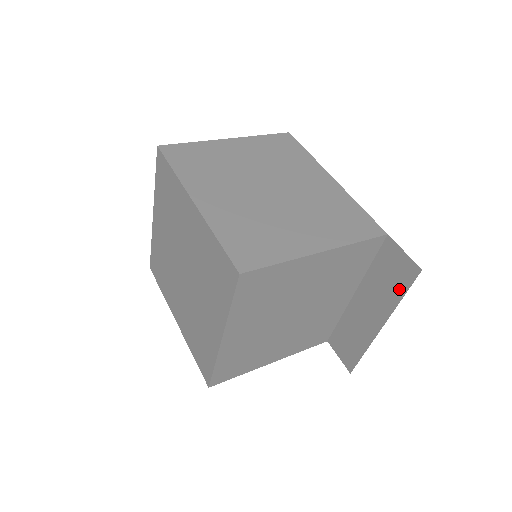
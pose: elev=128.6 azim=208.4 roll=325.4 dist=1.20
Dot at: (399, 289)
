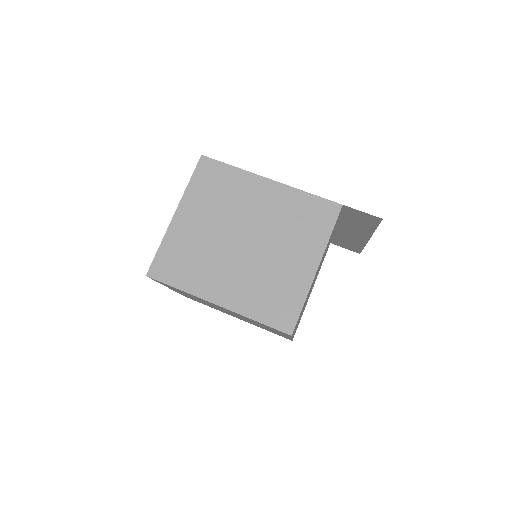
Dot at: (371, 226)
